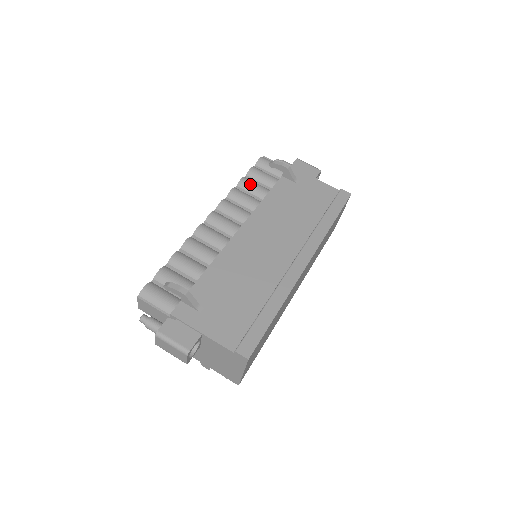
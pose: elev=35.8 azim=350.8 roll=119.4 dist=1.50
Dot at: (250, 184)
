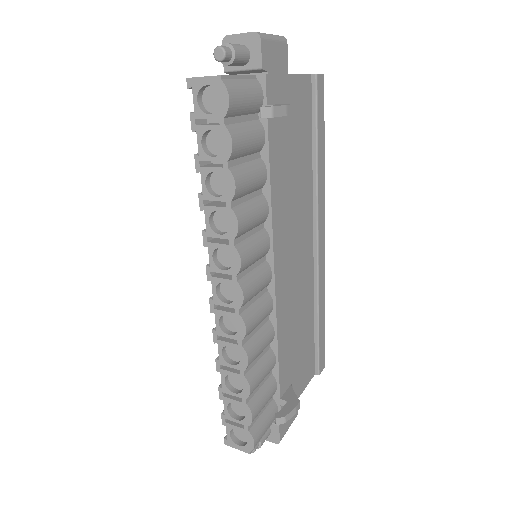
Dot at: (248, 183)
